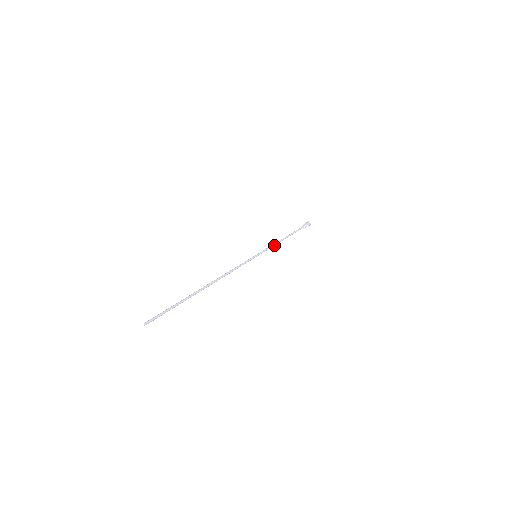
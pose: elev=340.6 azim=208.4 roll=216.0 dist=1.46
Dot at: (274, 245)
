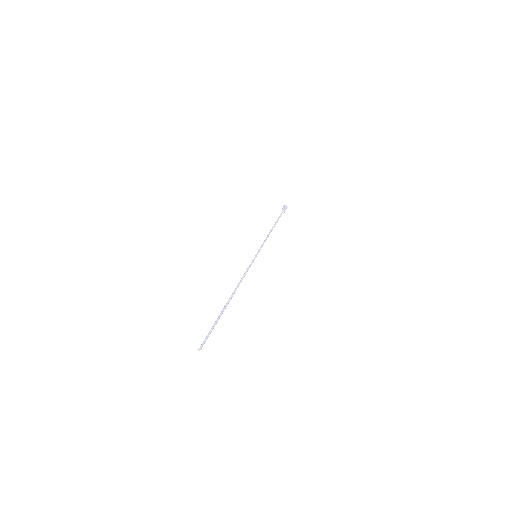
Dot at: occluded
